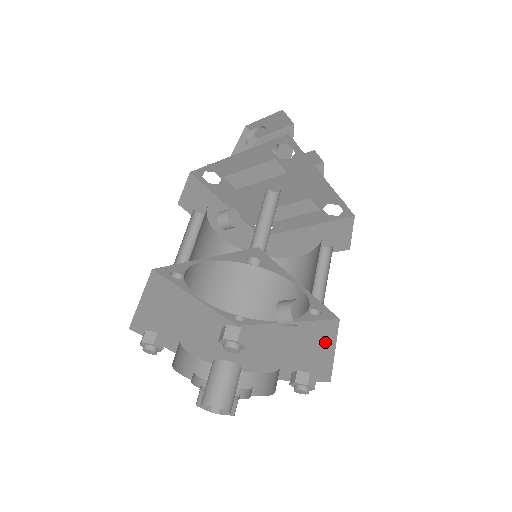
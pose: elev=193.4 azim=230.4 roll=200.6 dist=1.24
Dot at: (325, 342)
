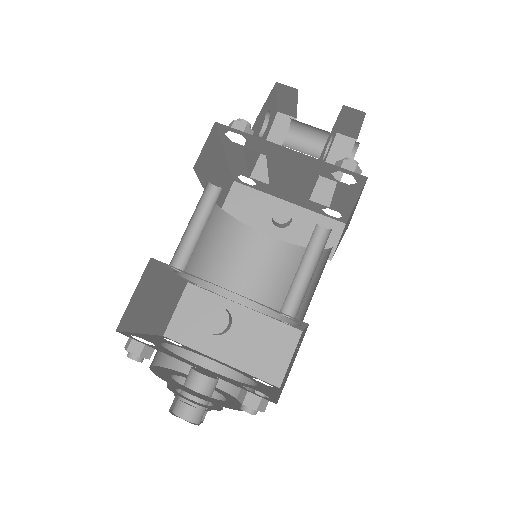
Dot at: (296, 354)
